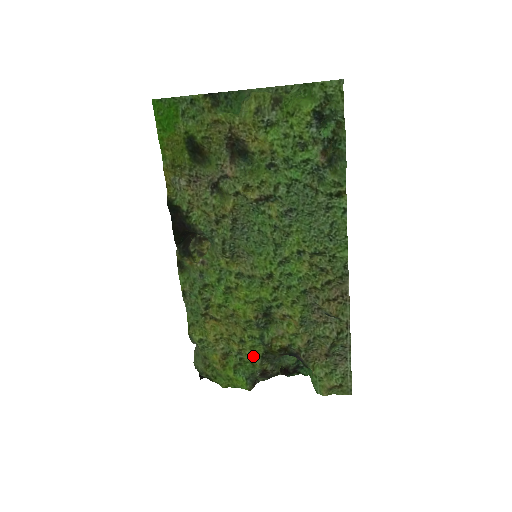
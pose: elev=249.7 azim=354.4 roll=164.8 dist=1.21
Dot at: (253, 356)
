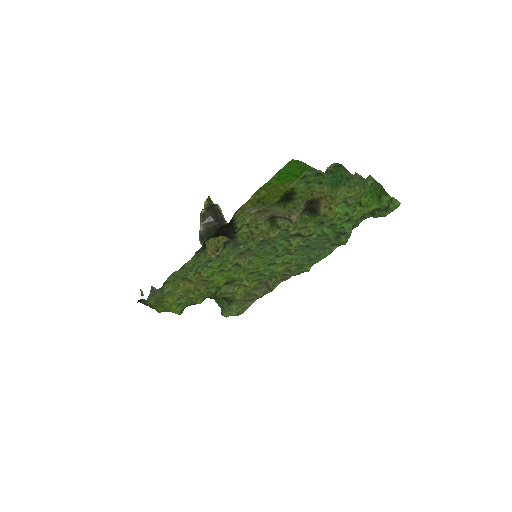
Dot at: (198, 299)
